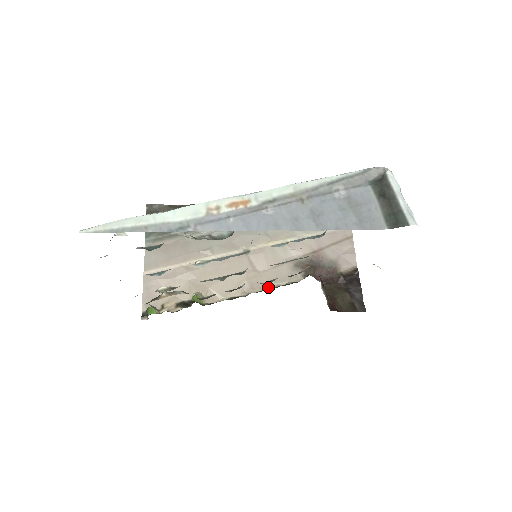
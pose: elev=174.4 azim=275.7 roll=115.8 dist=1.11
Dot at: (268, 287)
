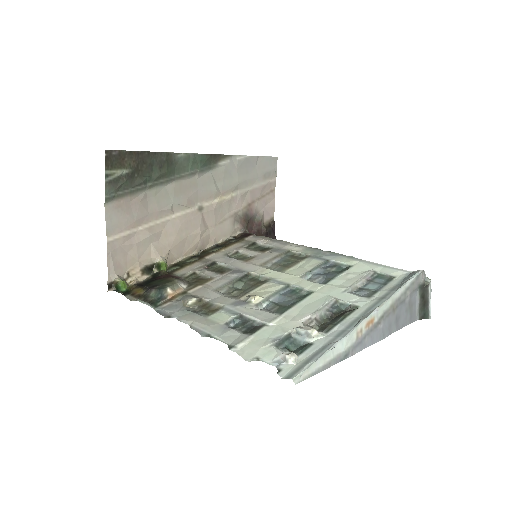
Dot at: (215, 243)
